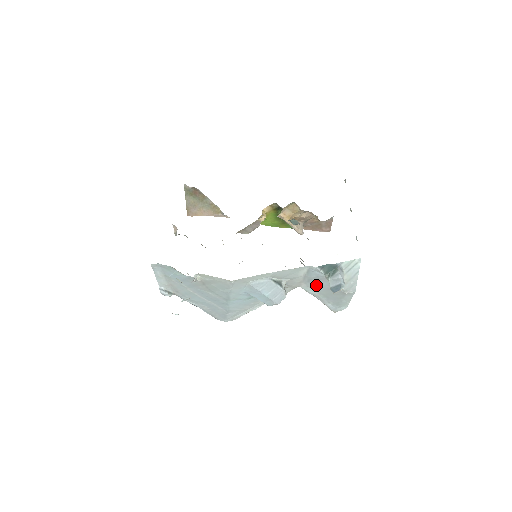
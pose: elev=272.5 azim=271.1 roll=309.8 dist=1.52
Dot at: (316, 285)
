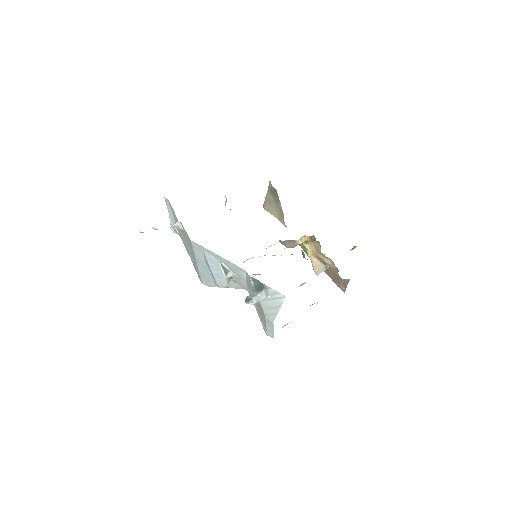
Dot at: occluded
